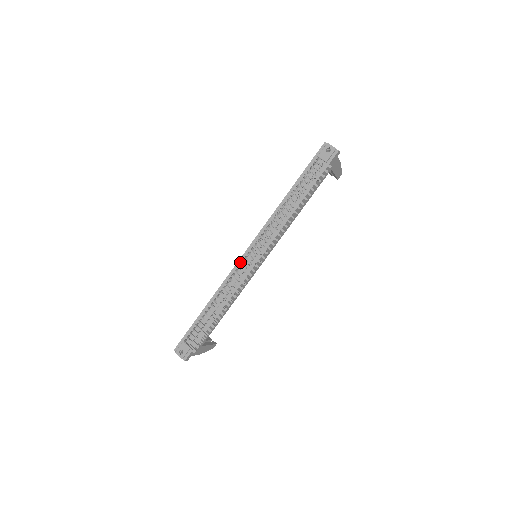
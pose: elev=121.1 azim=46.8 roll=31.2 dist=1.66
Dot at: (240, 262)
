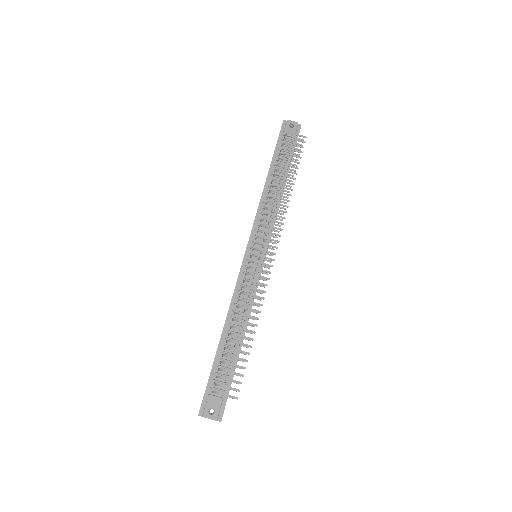
Dot at: (244, 266)
